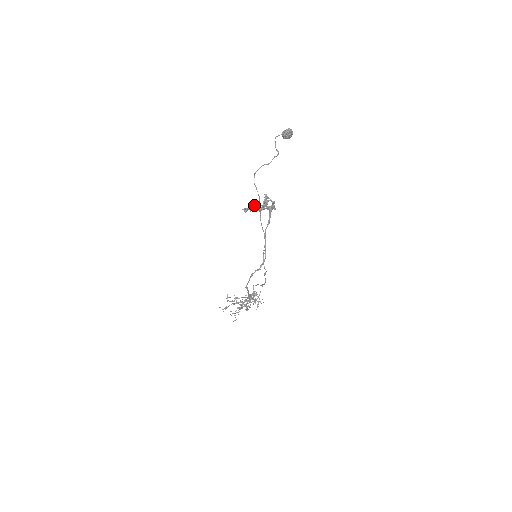
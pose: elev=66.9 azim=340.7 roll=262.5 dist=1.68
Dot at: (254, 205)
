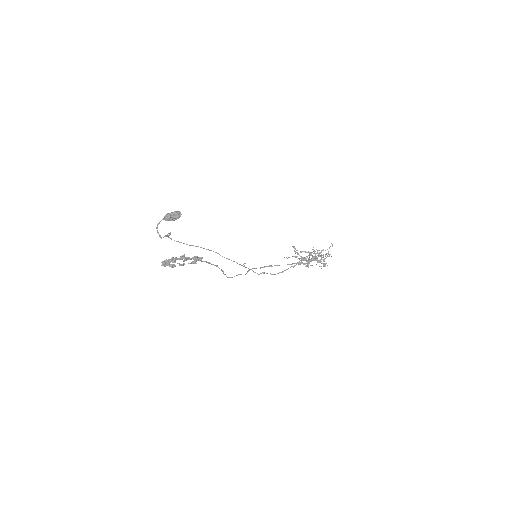
Dot at: occluded
